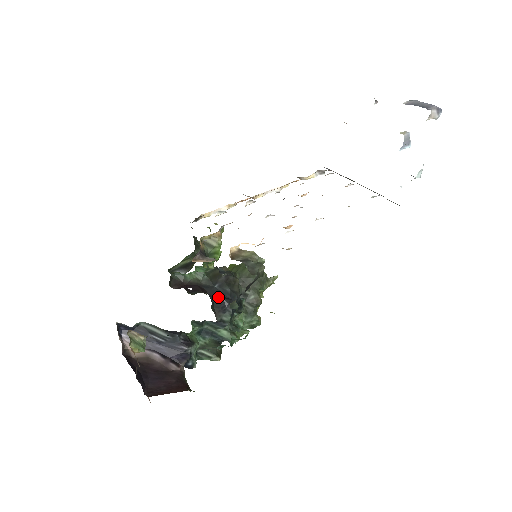
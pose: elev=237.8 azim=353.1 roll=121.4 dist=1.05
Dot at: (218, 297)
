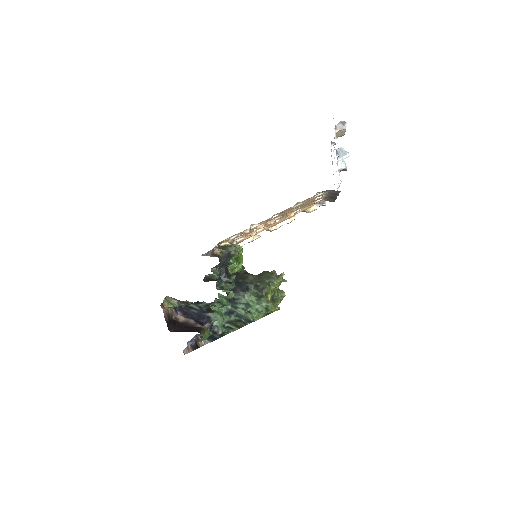
Dot at: occluded
